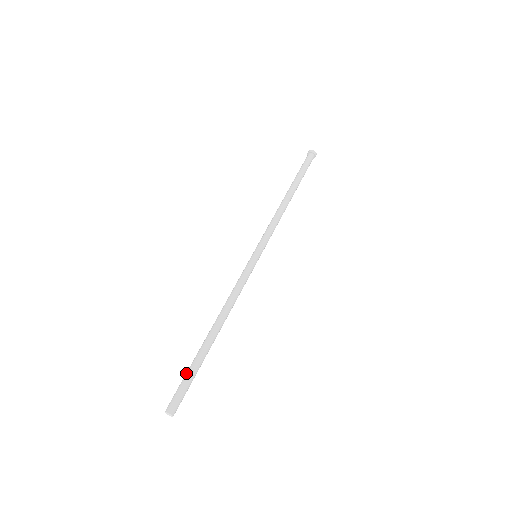
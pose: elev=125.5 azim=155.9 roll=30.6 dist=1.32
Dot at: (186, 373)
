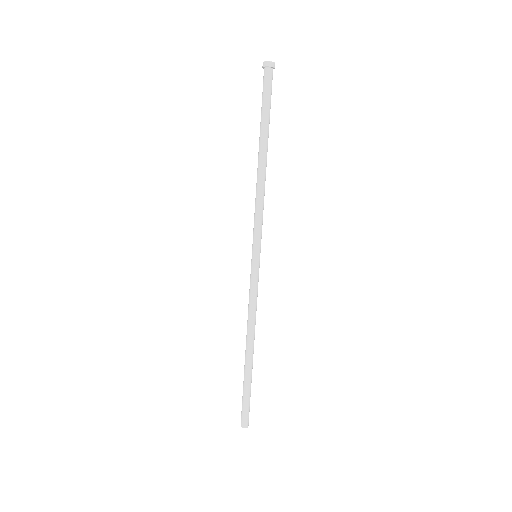
Dot at: occluded
